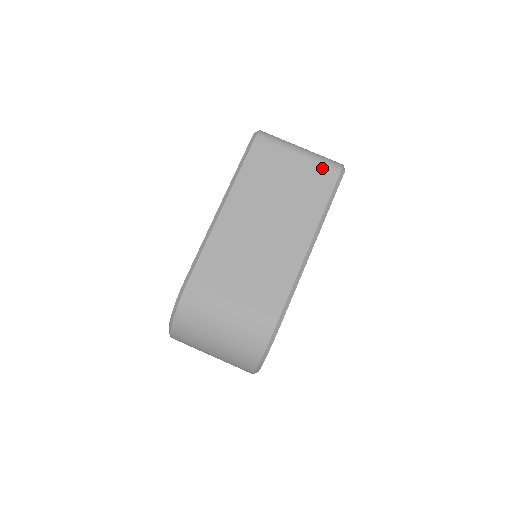
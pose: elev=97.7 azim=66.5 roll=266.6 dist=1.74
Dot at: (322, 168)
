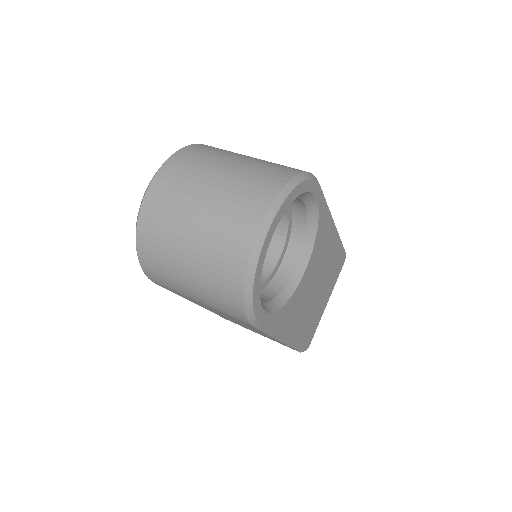
Dot at: occluded
